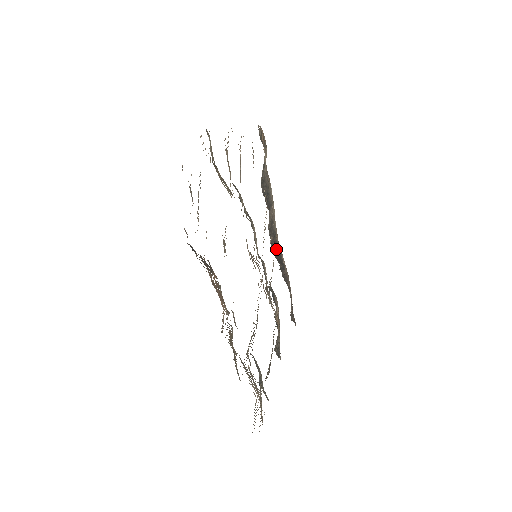
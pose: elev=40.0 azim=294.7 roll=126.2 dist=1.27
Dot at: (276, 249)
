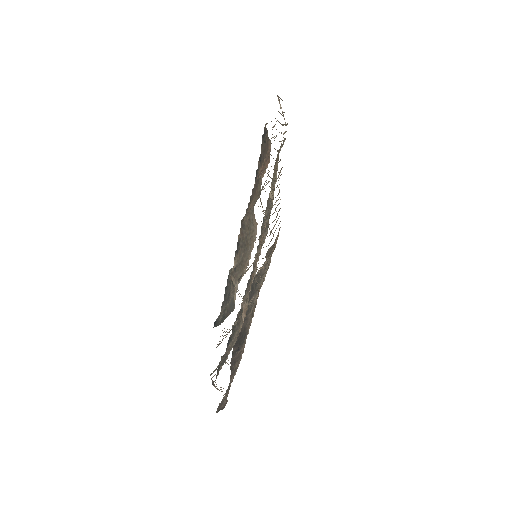
Dot at: (241, 329)
